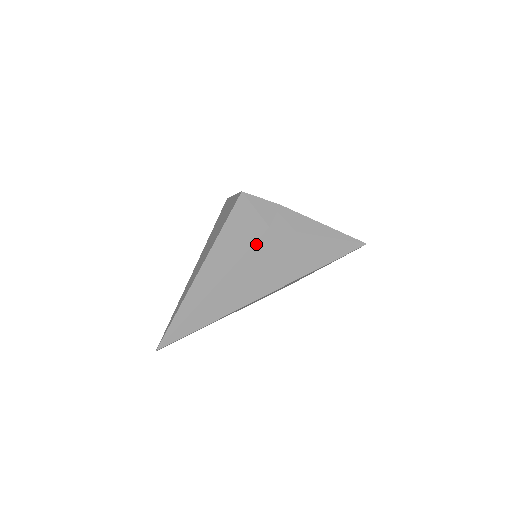
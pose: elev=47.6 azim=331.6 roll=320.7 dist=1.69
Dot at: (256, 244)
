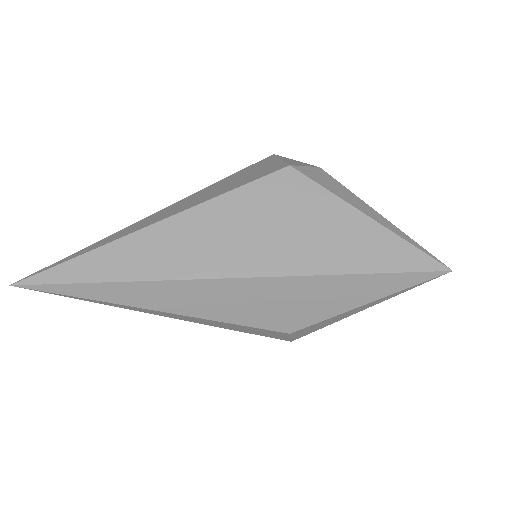
Dot at: (259, 181)
